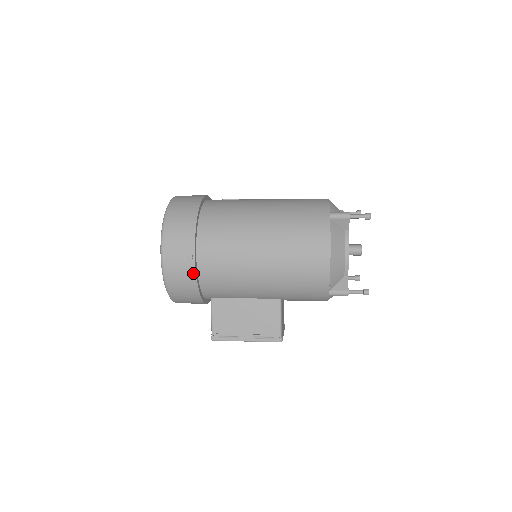
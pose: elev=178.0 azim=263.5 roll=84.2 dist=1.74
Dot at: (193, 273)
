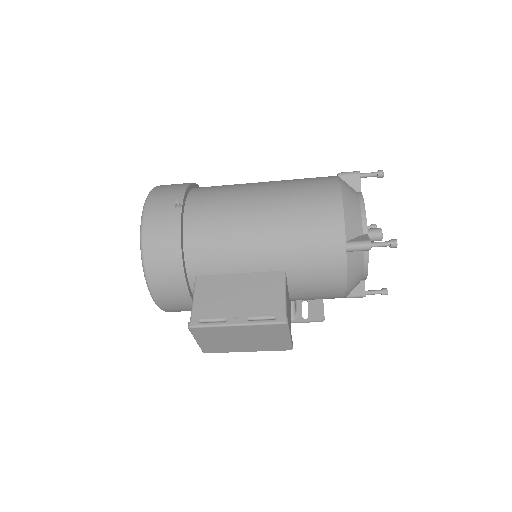
Dot at: (177, 222)
